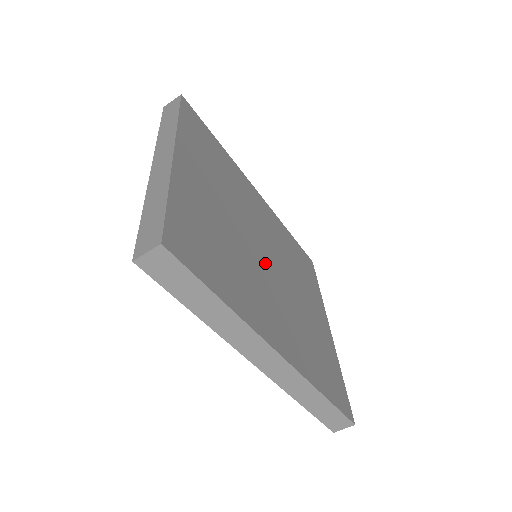
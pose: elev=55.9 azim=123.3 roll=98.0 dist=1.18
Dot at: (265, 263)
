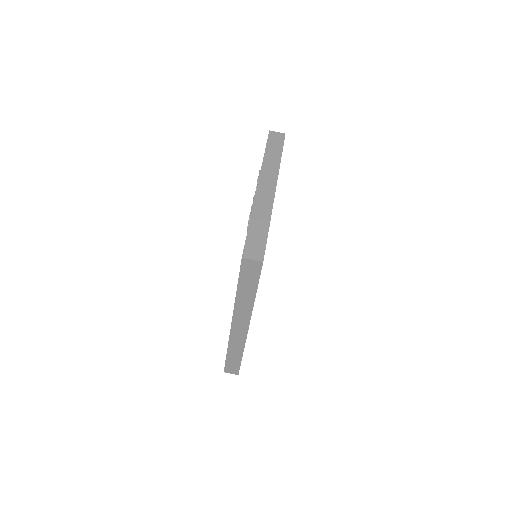
Dot at: occluded
